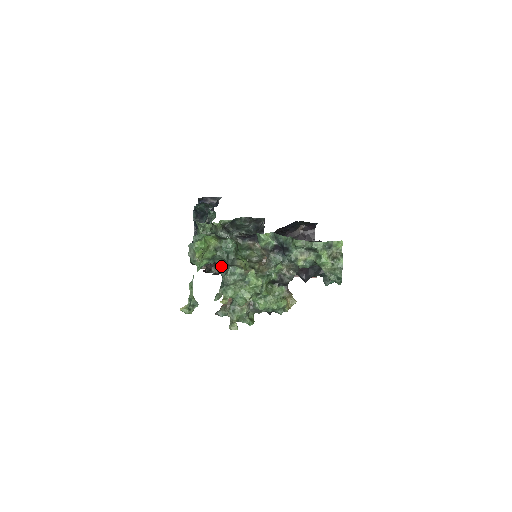
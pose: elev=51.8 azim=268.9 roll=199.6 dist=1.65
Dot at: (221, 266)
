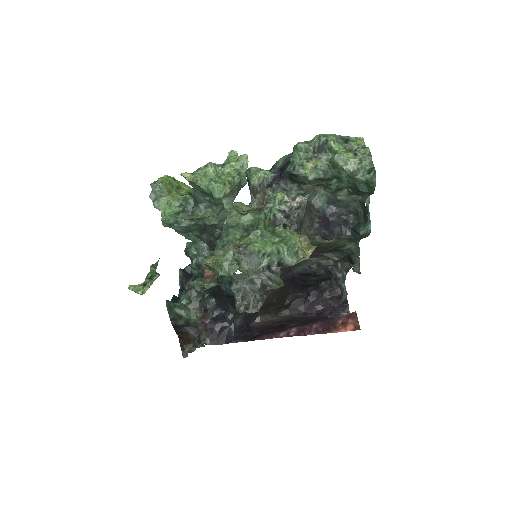
Dot at: (214, 328)
